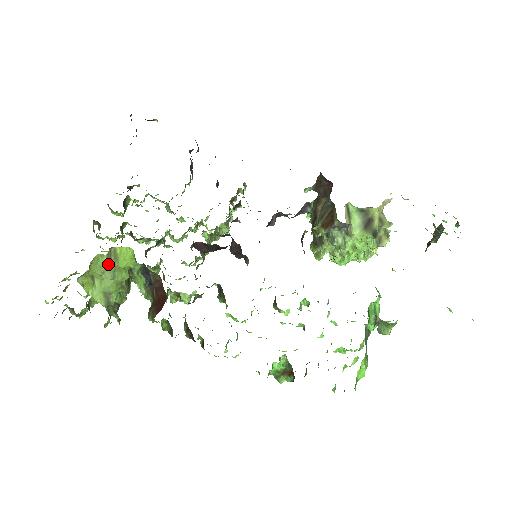
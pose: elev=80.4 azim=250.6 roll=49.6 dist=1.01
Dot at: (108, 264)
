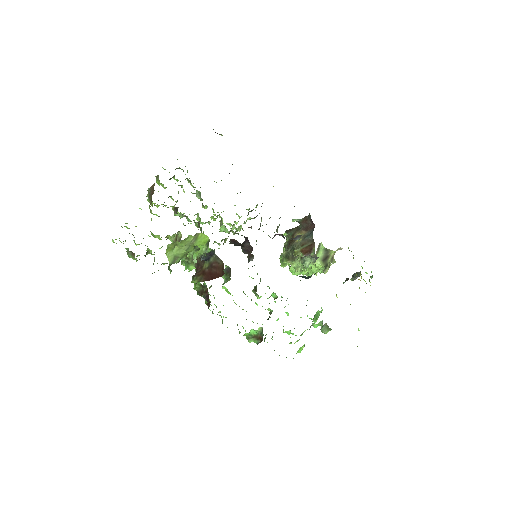
Dot at: (190, 241)
